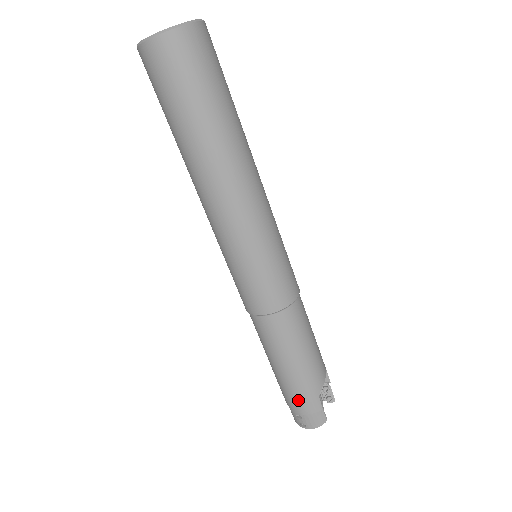
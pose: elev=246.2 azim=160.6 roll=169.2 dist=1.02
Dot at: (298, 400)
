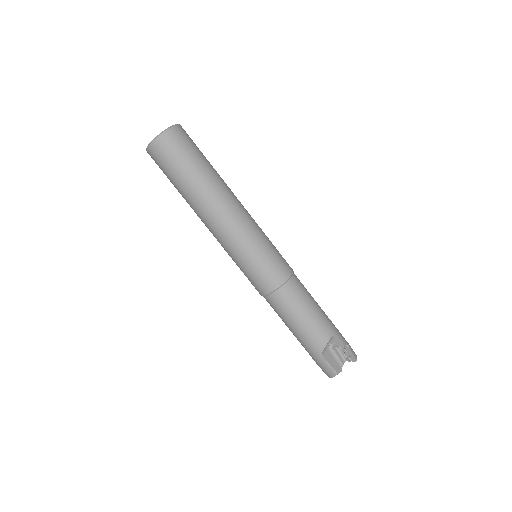
Dot at: (311, 355)
